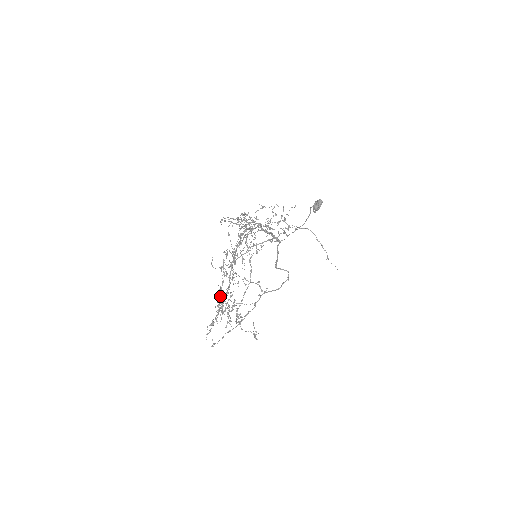
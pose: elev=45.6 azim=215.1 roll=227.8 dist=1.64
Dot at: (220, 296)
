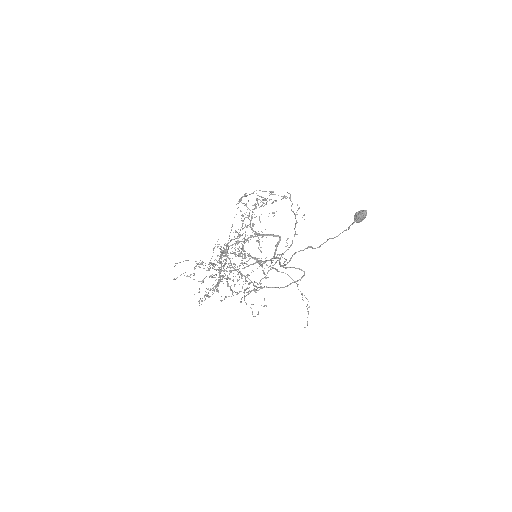
Dot at: occluded
